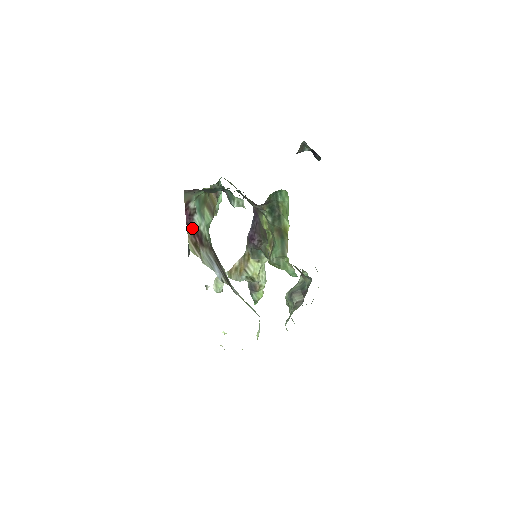
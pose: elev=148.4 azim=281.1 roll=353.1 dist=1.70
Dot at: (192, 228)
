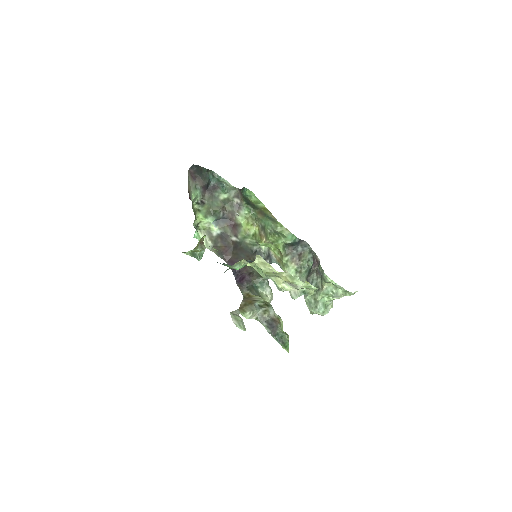
Dot at: occluded
